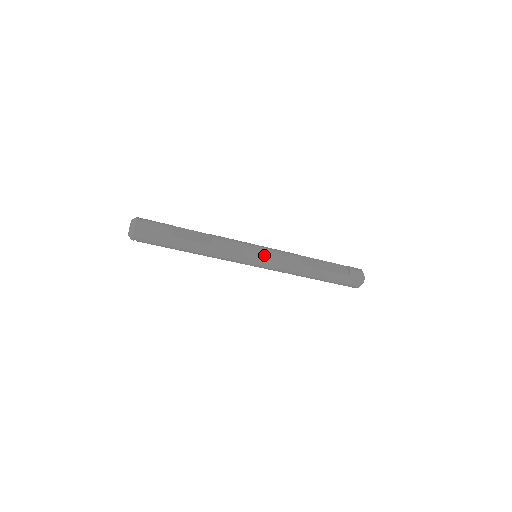
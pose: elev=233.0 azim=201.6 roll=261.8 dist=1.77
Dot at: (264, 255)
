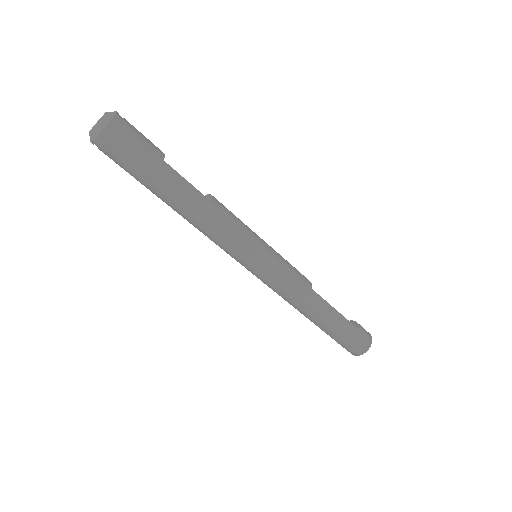
Dot at: (272, 253)
